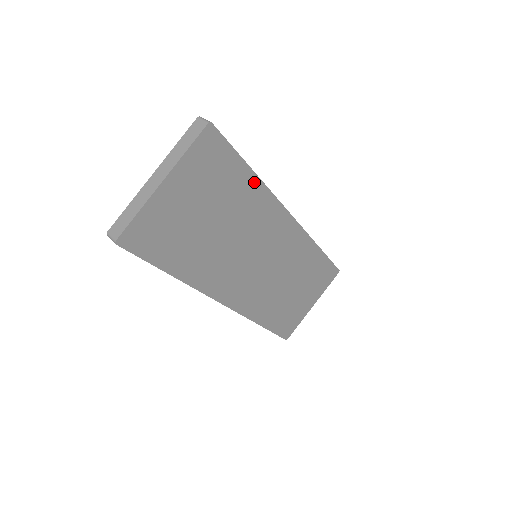
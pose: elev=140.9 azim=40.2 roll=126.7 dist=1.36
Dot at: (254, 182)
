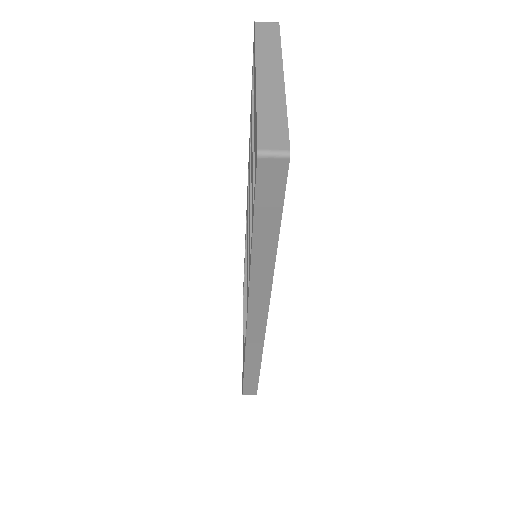
Dot at: occluded
